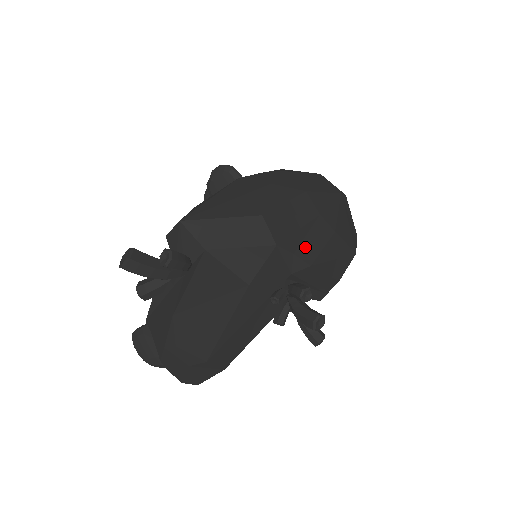
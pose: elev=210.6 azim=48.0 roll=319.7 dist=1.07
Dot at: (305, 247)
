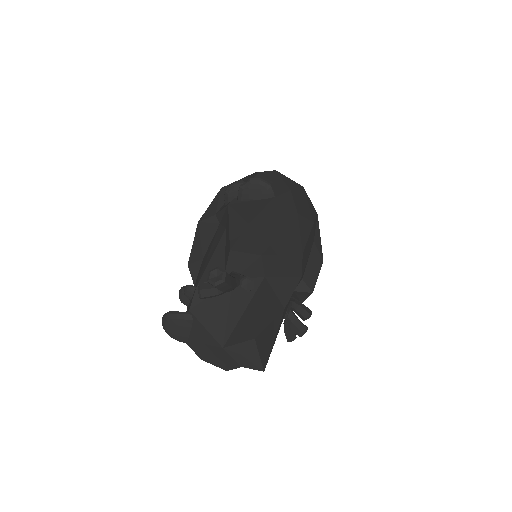
Dot at: (308, 273)
